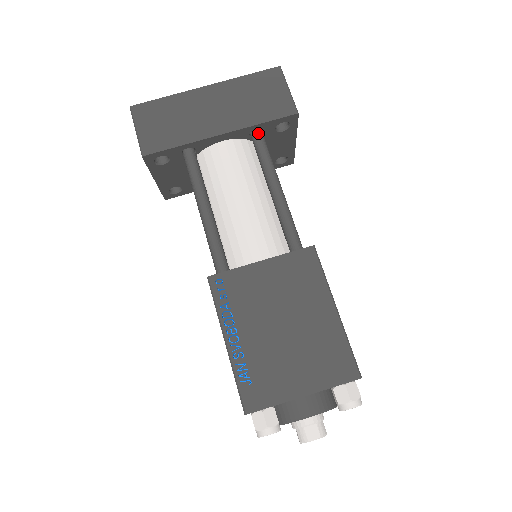
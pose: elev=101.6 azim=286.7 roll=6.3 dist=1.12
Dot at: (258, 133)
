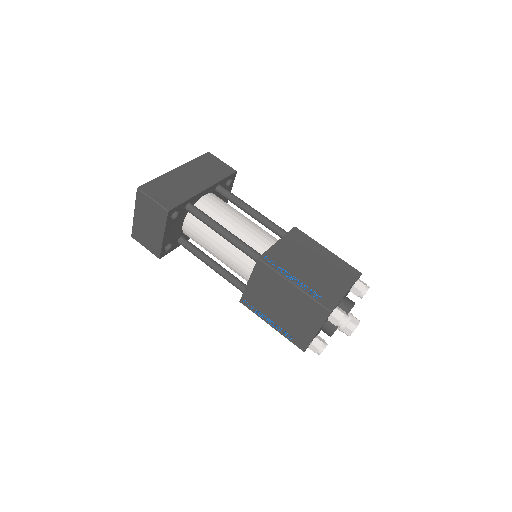
Dot at: (221, 186)
